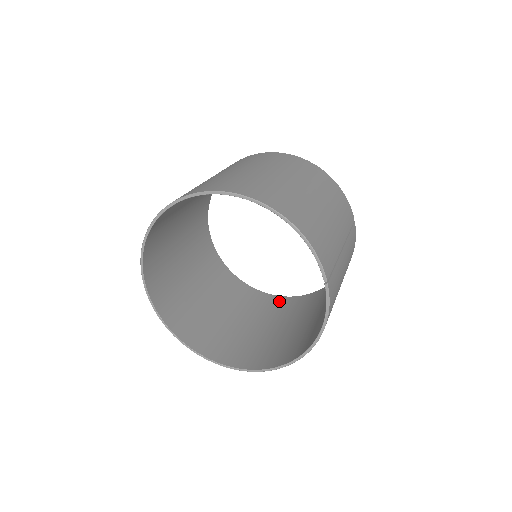
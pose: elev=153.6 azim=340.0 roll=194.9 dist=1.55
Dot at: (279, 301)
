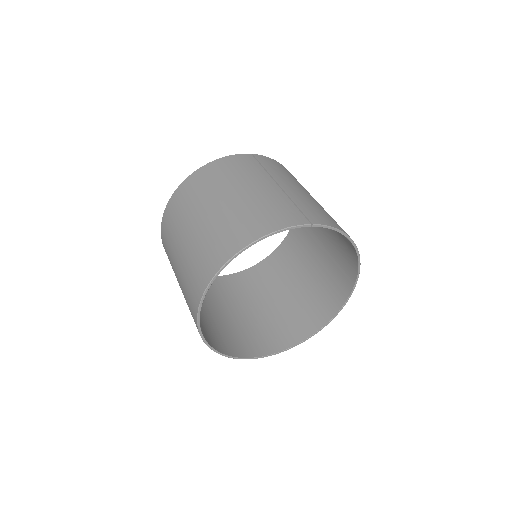
Dot at: (294, 235)
